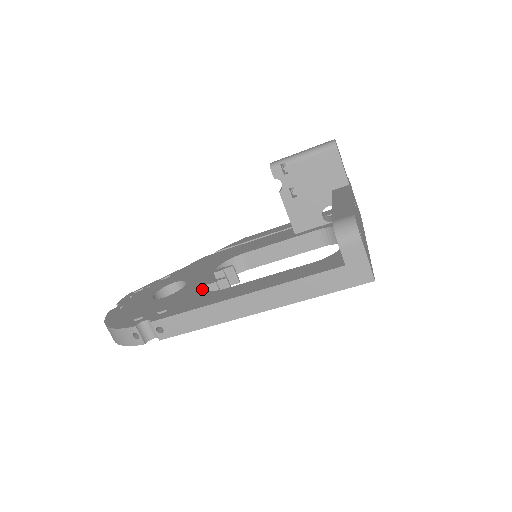
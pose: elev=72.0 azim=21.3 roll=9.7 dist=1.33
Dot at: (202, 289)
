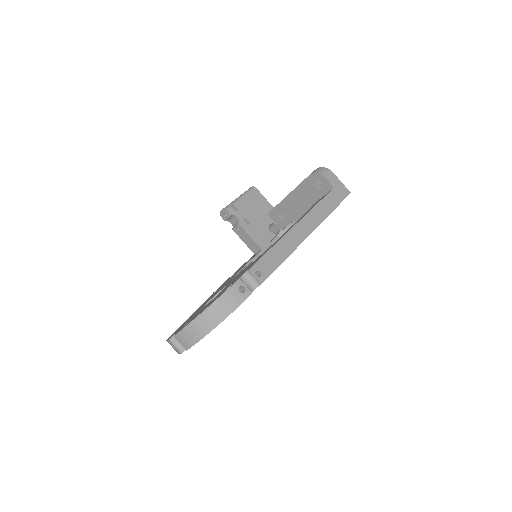
Dot at: (252, 262)
